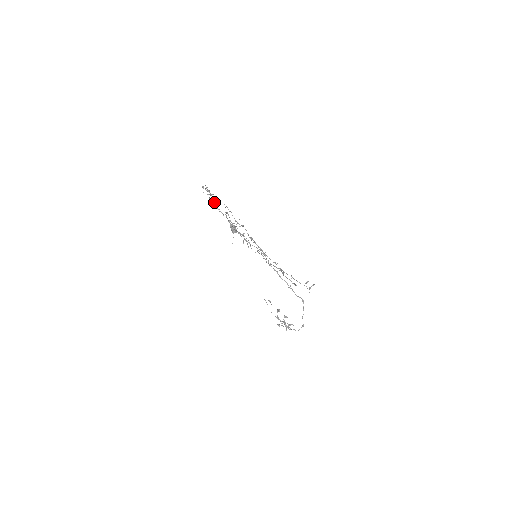
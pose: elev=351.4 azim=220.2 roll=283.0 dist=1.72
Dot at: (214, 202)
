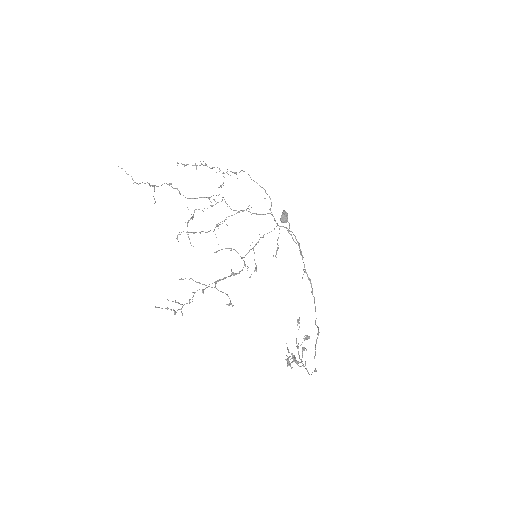
Dot at: occluded
